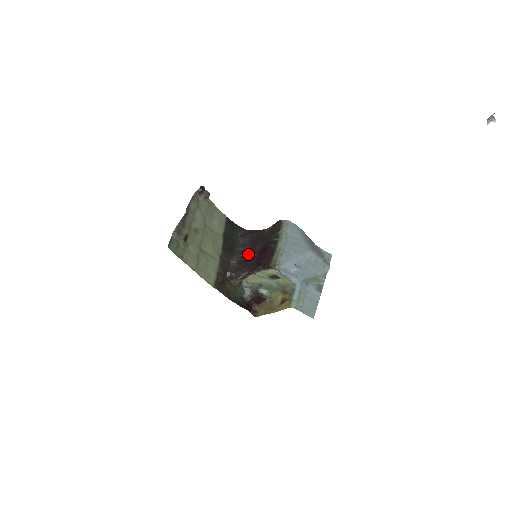
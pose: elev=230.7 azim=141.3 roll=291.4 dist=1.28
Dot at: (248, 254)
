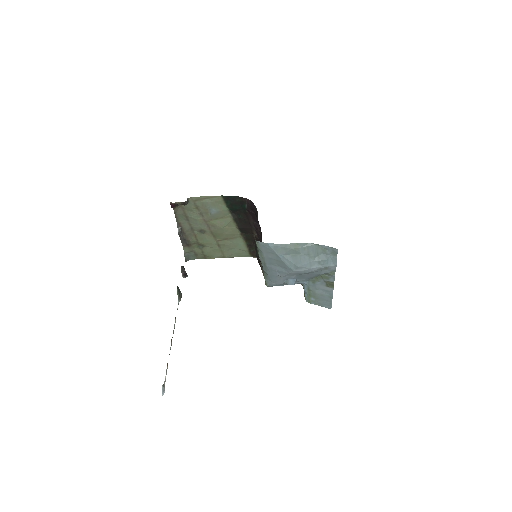
Dot at: occluded
